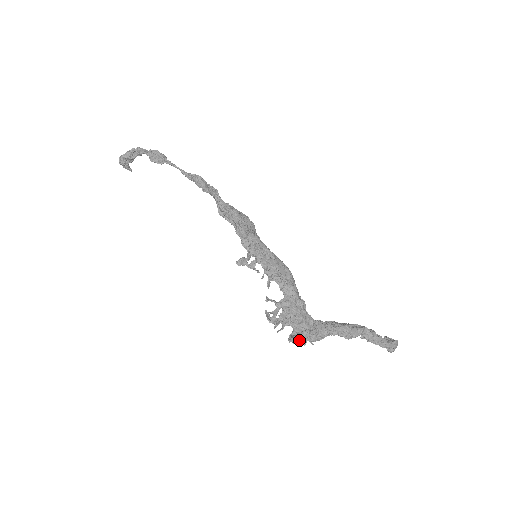
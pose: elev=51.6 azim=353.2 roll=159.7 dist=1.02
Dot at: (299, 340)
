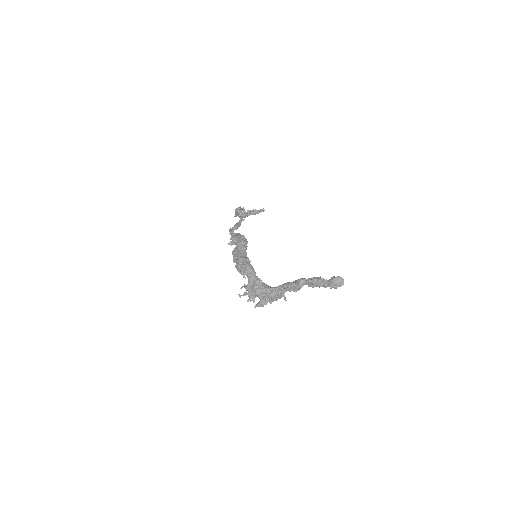
Dot at: (261, 304)
